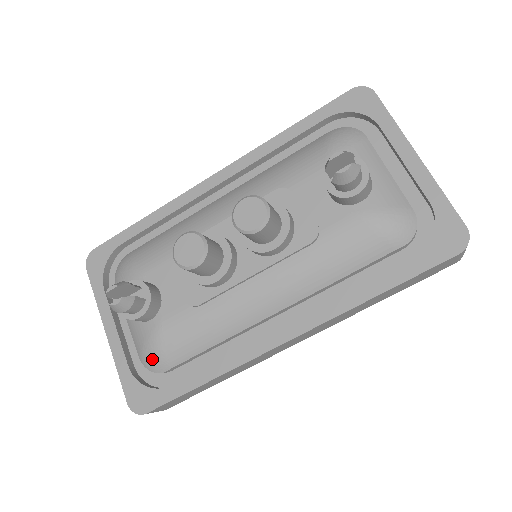
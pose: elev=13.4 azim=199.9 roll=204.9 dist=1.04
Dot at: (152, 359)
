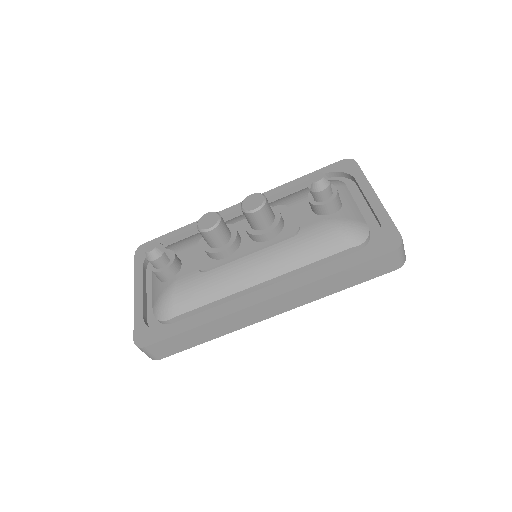
Dot at: (162, 308)
